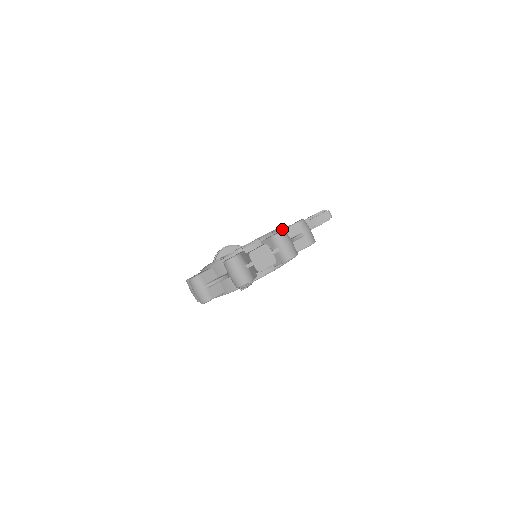
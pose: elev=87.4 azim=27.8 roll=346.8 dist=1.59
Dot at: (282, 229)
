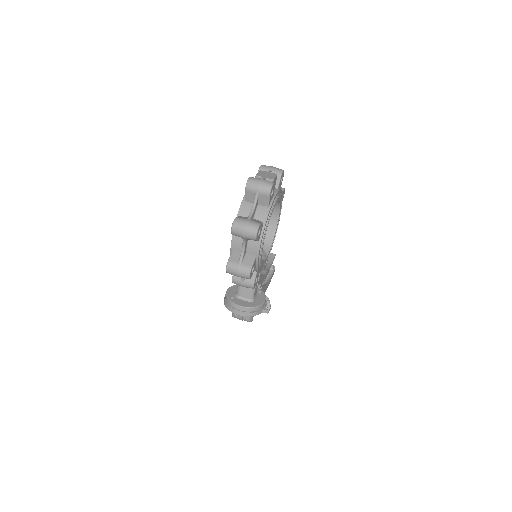
Dot at: occluded
